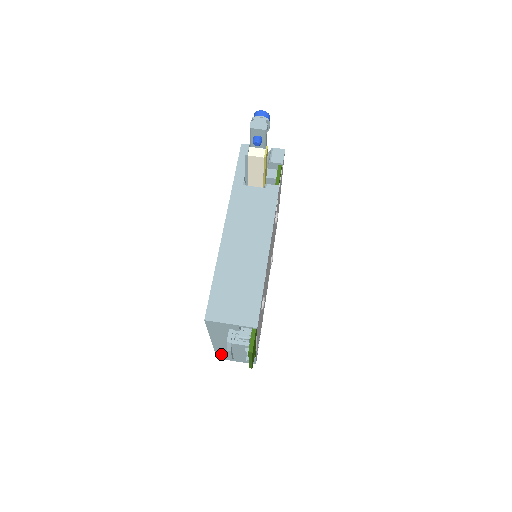
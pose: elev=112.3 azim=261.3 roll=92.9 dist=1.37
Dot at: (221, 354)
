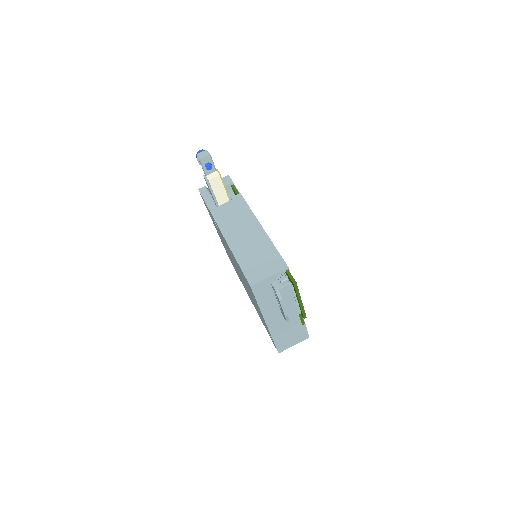
Dot at: (279, 342)
